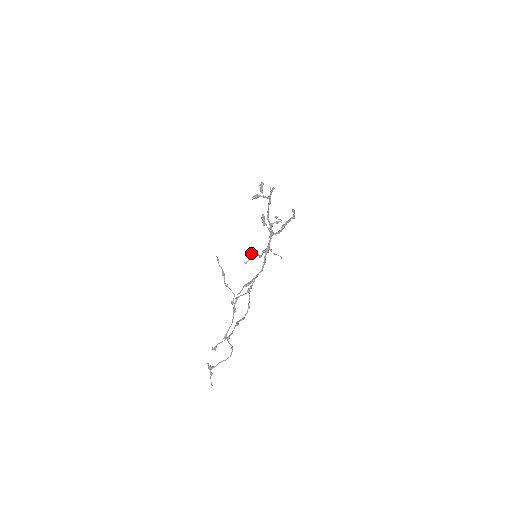
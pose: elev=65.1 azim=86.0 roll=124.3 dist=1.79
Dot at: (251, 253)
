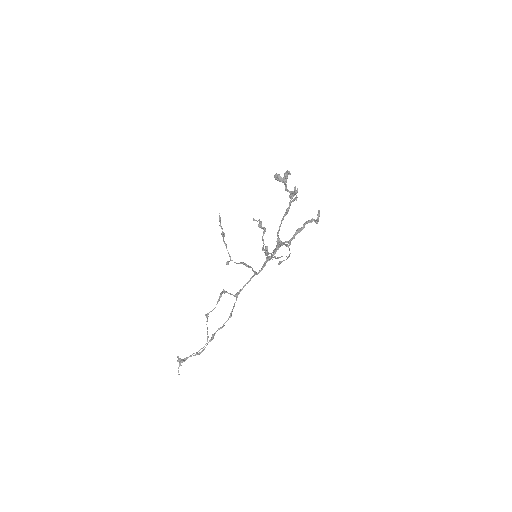
Dot at: (259, 226)
